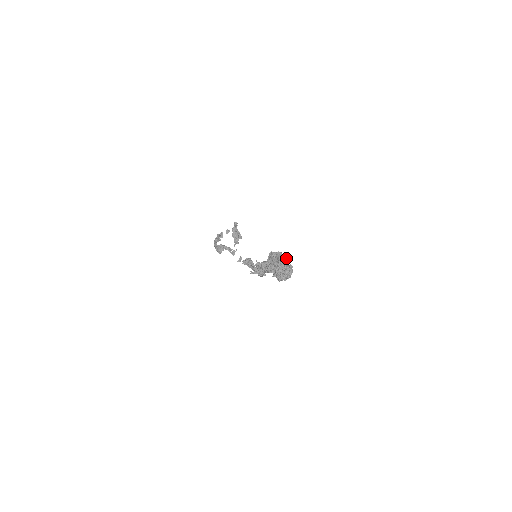
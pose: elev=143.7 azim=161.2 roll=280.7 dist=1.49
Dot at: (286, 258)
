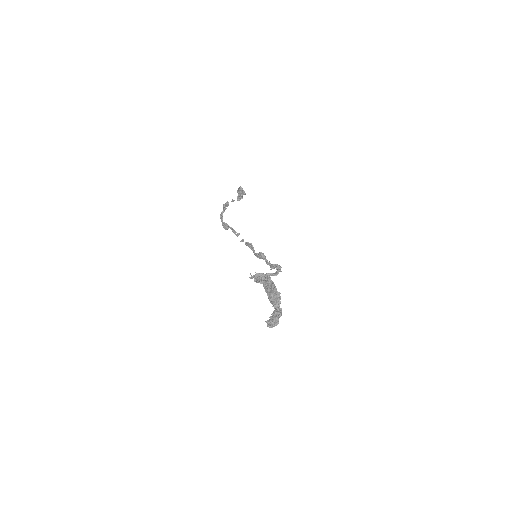
Dot at: (278, 294)
